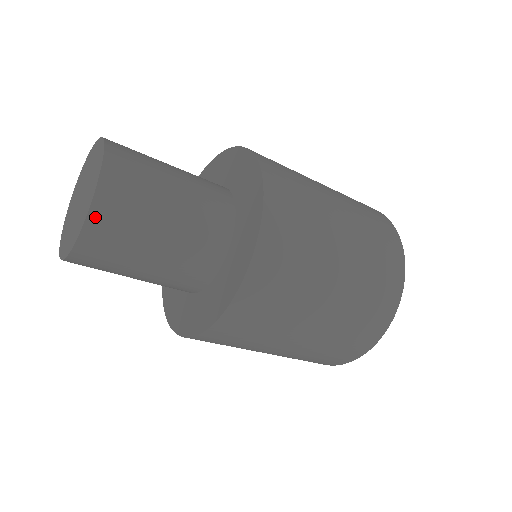
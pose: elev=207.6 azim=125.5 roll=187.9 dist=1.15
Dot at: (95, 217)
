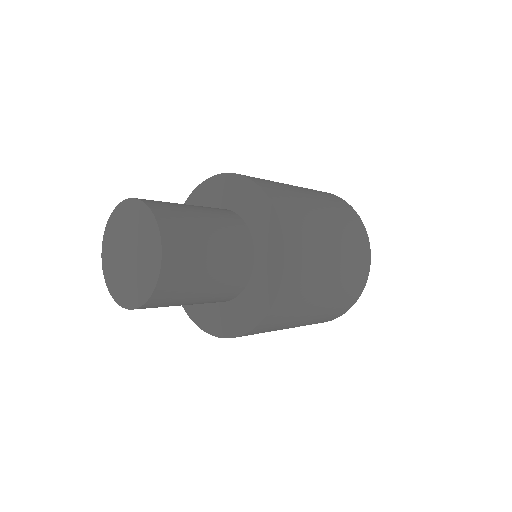
Dot at: (163, 281)
